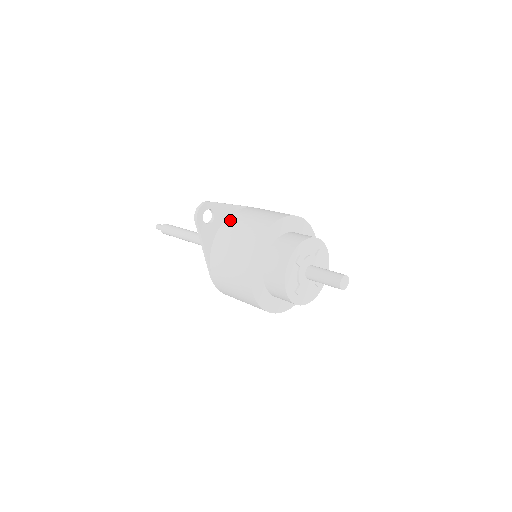
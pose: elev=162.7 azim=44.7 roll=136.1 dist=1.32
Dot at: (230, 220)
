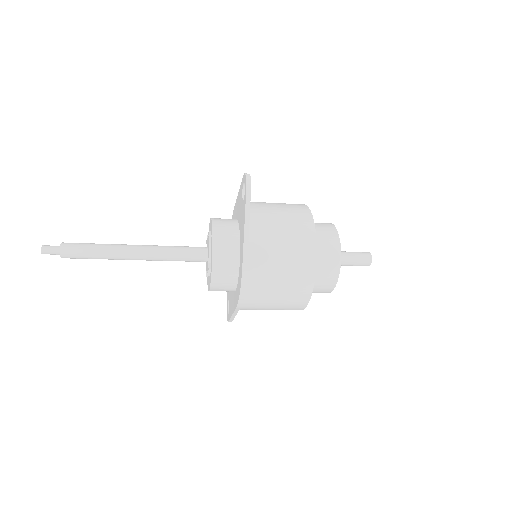
Dot at: (252, 205)
